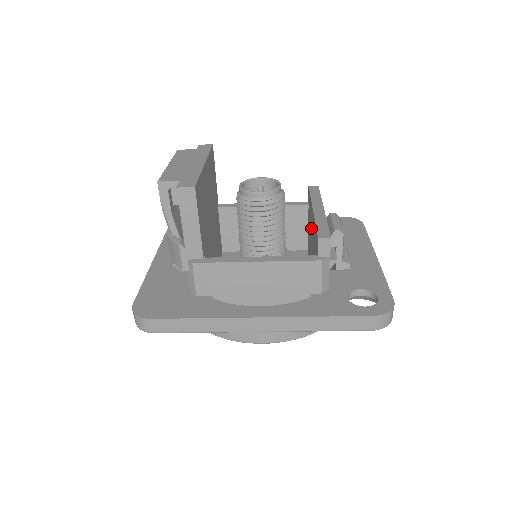
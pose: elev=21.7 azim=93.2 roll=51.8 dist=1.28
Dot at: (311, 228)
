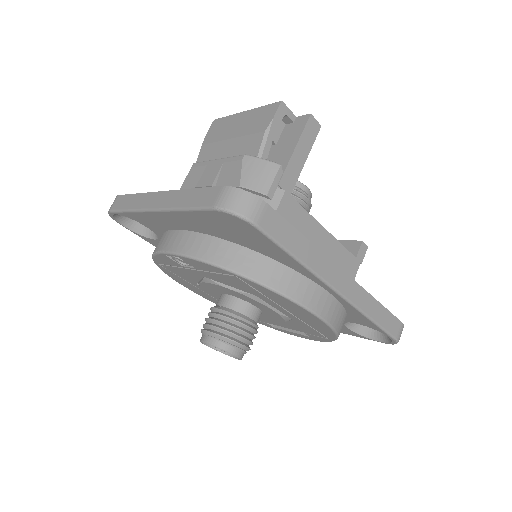
Dot at: occluded
